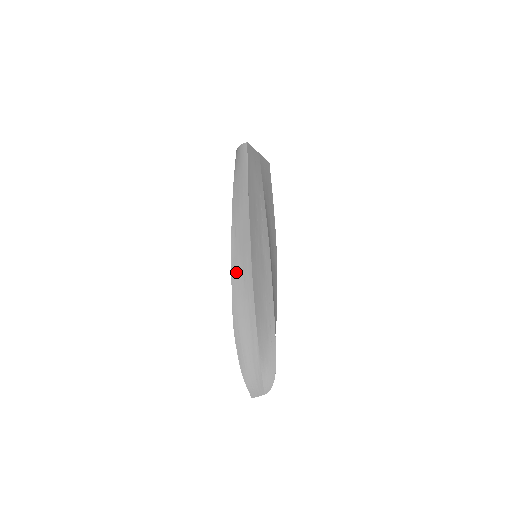
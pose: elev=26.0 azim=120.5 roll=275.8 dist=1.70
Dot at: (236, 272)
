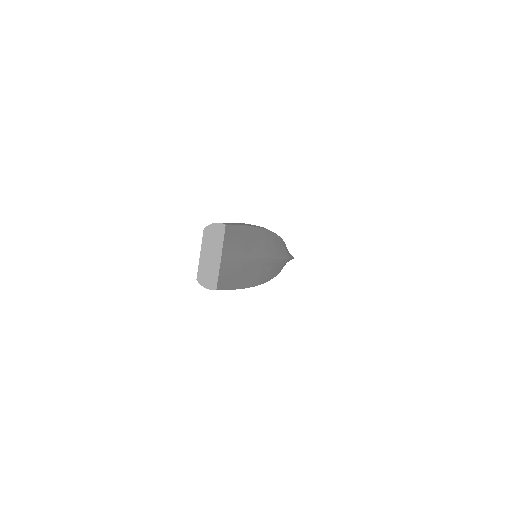
Dot at: occluded
